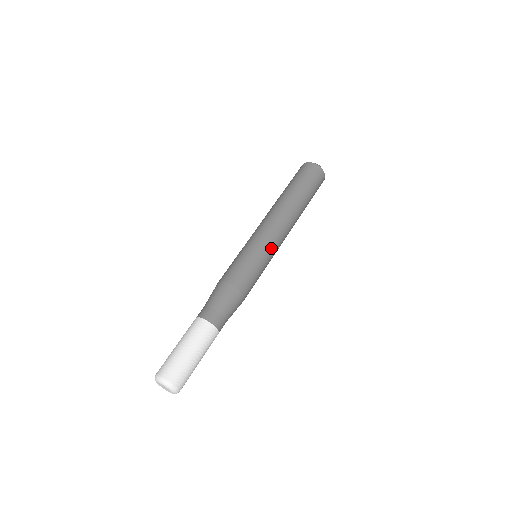
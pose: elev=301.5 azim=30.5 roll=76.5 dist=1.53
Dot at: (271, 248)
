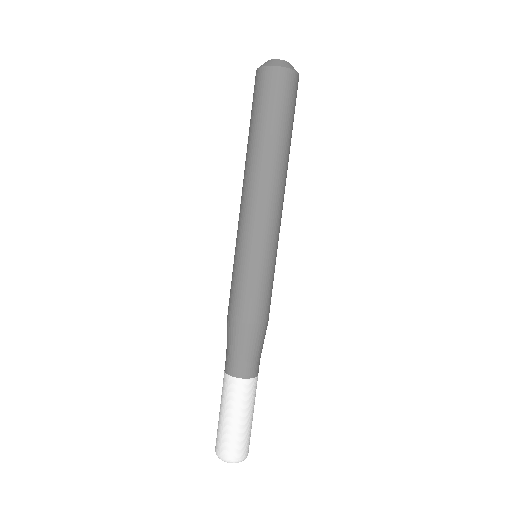
Dot at: (266, 243)
